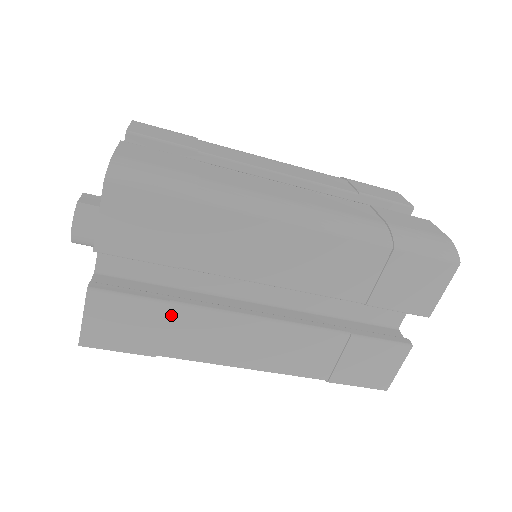
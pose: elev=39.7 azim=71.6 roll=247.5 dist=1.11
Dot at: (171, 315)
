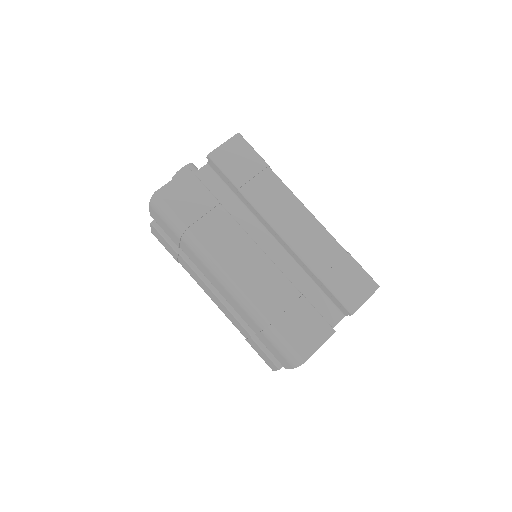
Dot at: (215, 210)
